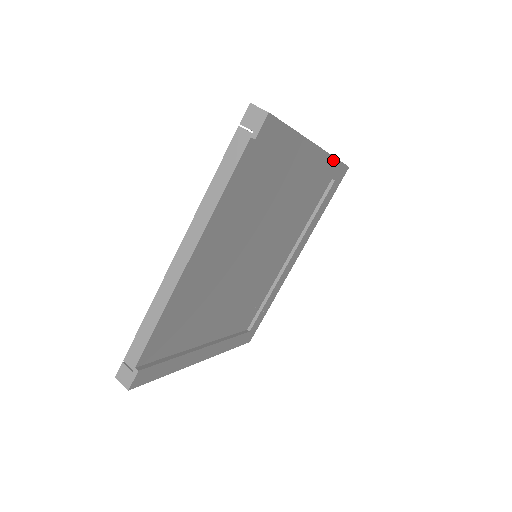
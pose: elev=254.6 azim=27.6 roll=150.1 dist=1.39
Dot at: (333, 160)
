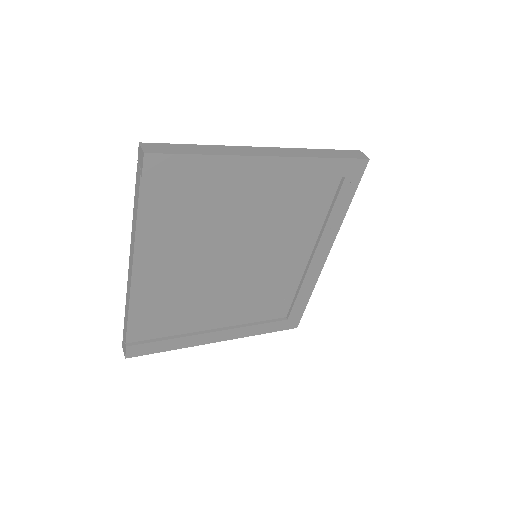
Dot at: (320, 160)
